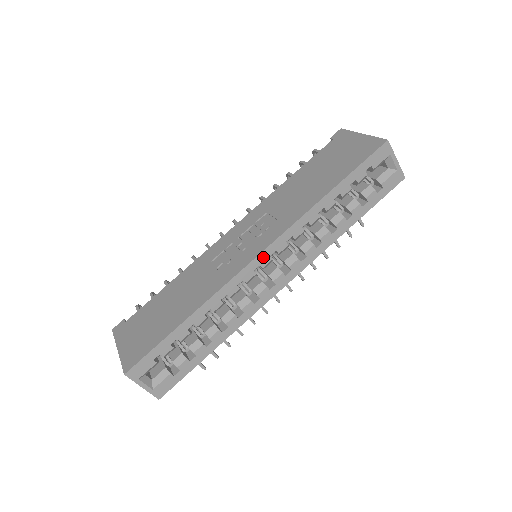
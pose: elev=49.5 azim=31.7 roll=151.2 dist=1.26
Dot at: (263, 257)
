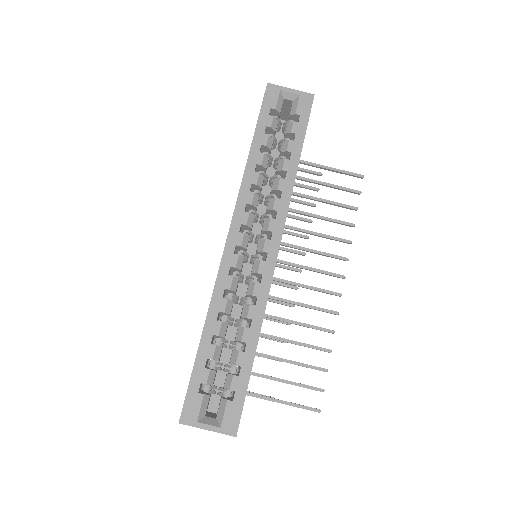
Dot at: (233, 237)
